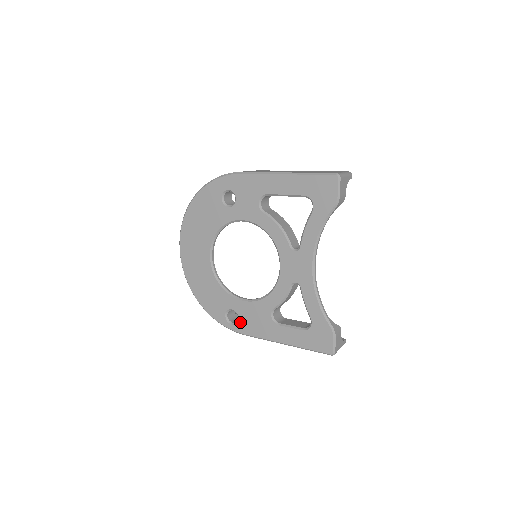
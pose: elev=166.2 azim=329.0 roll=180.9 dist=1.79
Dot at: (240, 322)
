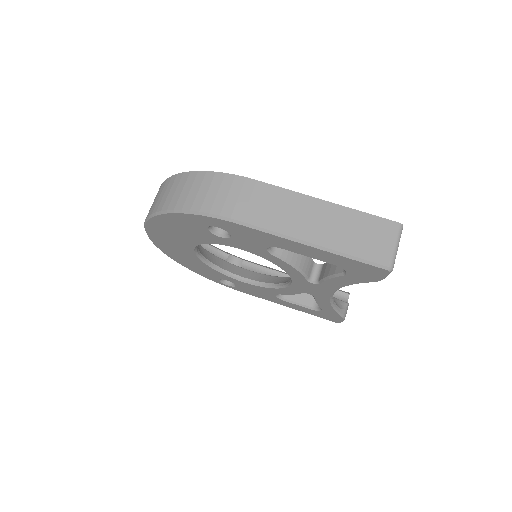
Dot at: (238, 288)
